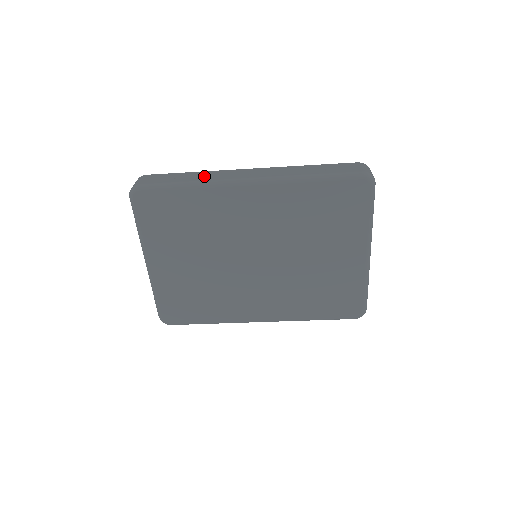
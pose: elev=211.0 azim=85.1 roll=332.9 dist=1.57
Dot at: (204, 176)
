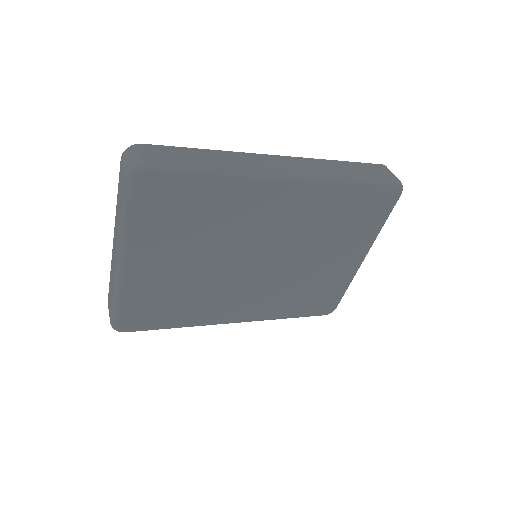
Dot at: (230, 160)
